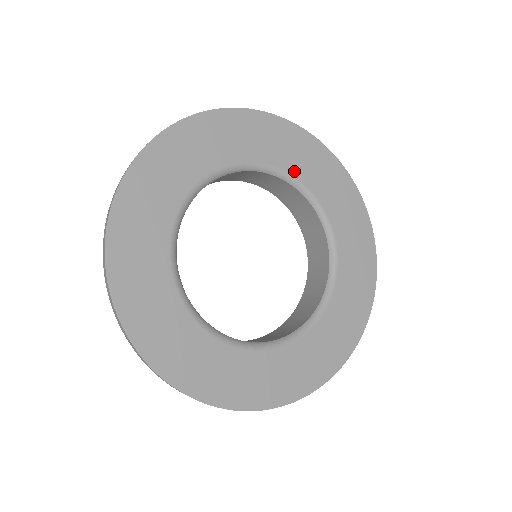
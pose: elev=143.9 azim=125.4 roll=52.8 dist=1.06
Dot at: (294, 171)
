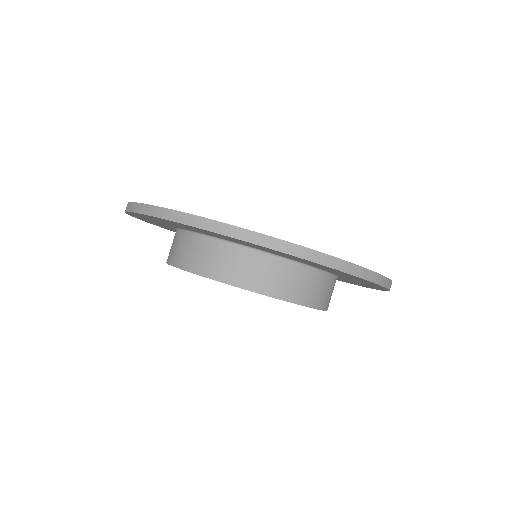
Dot at: occluded
